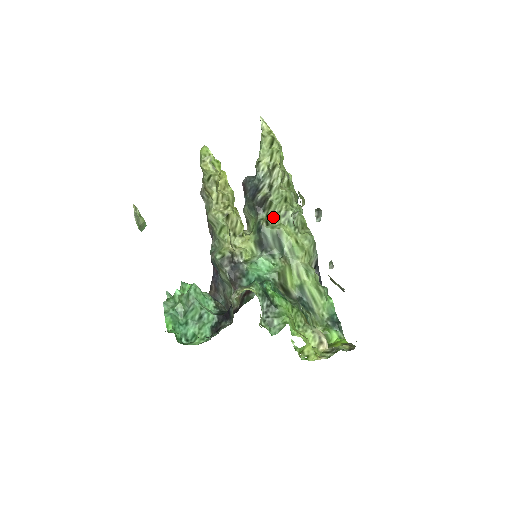
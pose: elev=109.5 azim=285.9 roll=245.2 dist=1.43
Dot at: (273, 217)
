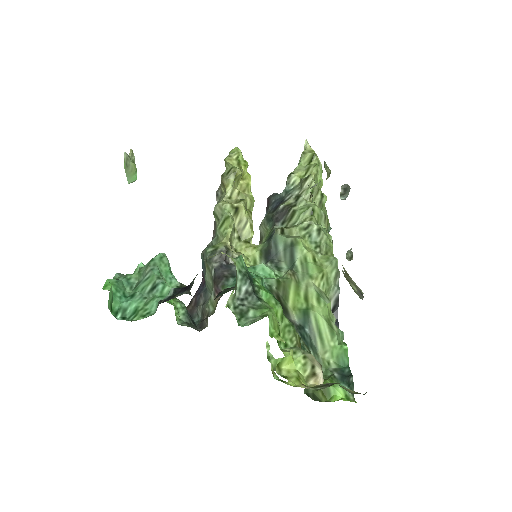
Dot at: (292, 227)
